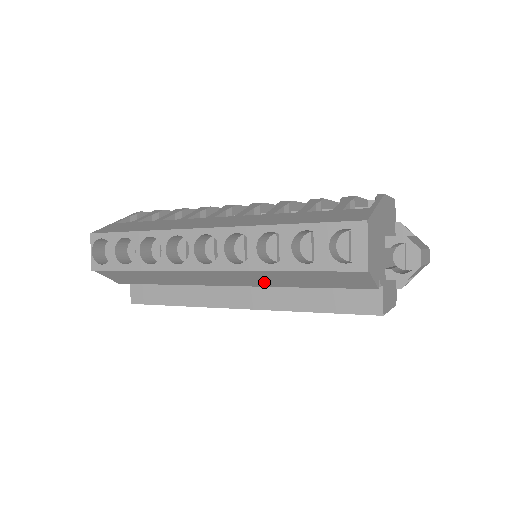
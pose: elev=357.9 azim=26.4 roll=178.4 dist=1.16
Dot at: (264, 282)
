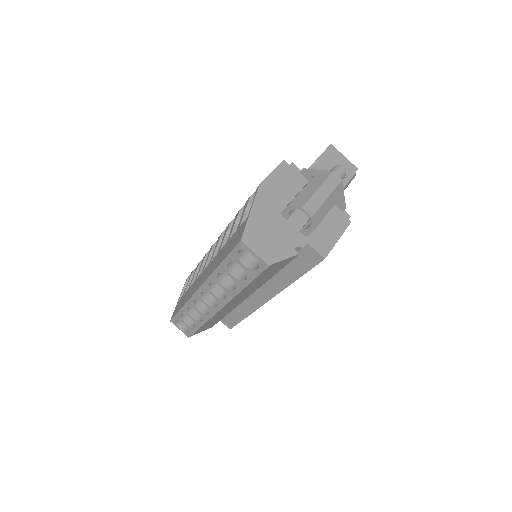
Dot at: (253, 290)
